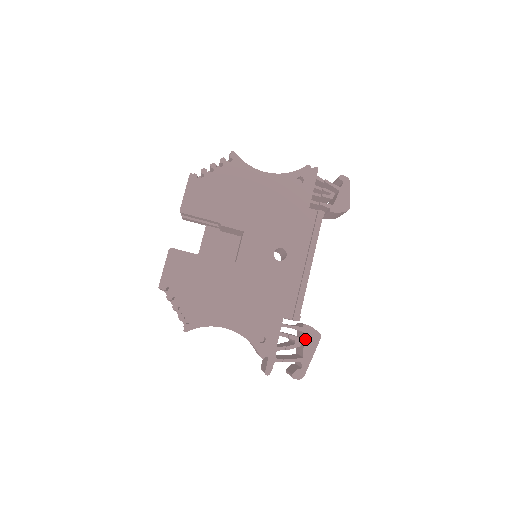
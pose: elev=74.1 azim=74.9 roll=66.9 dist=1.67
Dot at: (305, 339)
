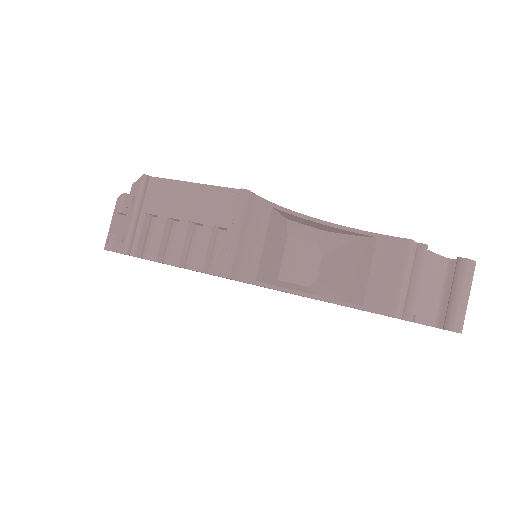
Dot at: occluded
